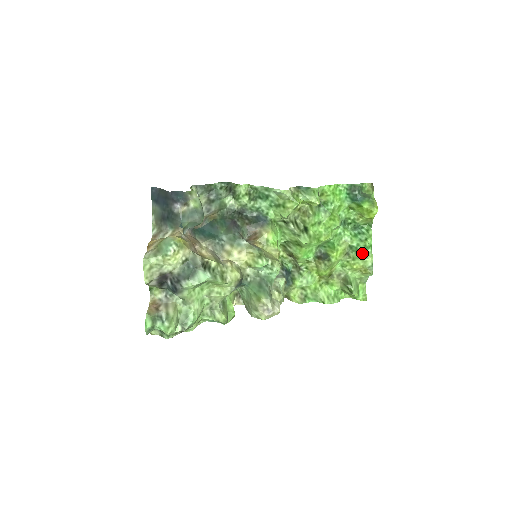
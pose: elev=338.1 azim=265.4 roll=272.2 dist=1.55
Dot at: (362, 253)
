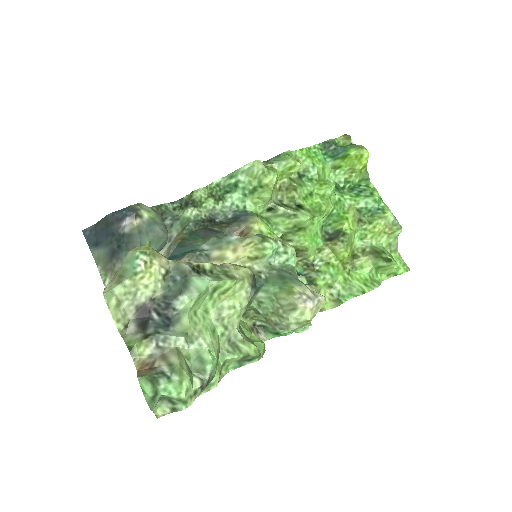
Dot at: (376, 211)
